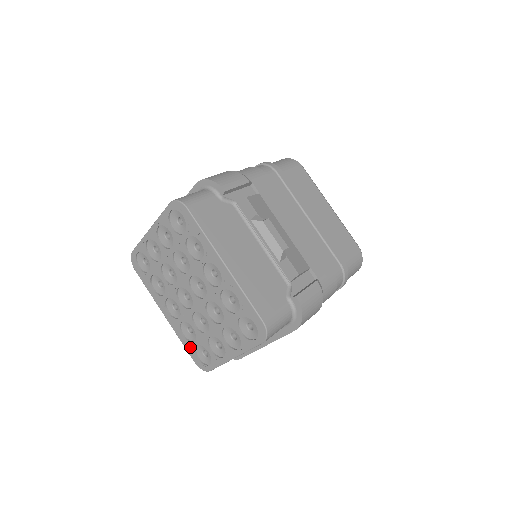
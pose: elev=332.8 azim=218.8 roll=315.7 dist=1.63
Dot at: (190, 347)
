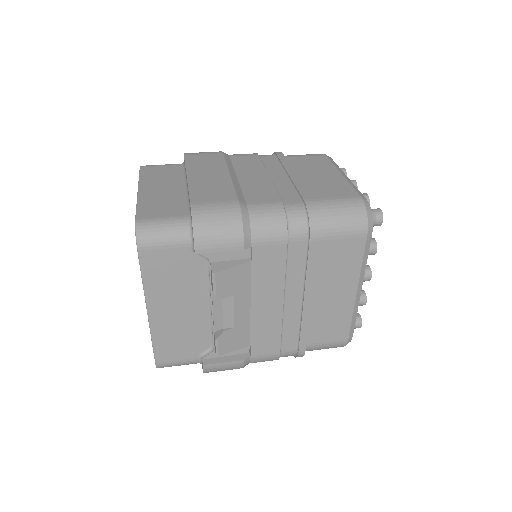
Dot at: occluded
